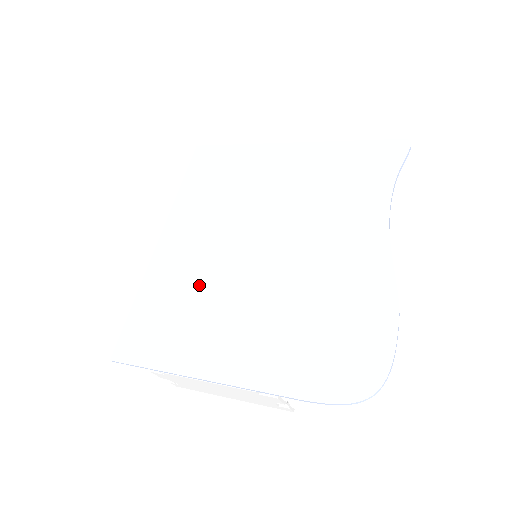
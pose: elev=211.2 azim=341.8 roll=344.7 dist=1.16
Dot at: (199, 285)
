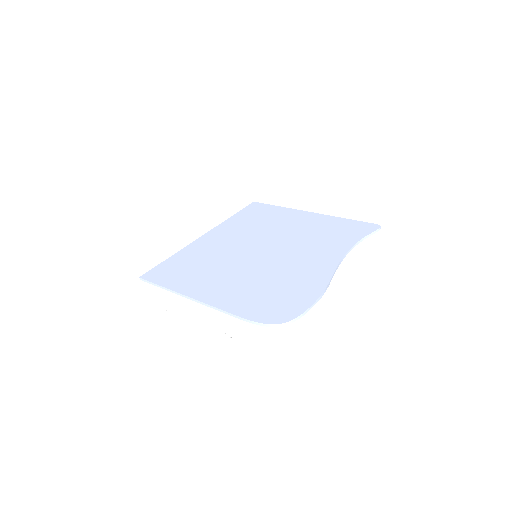
Dot at: (213, 258)
